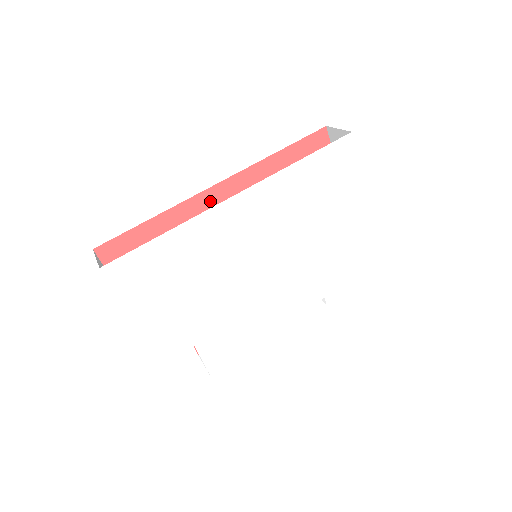
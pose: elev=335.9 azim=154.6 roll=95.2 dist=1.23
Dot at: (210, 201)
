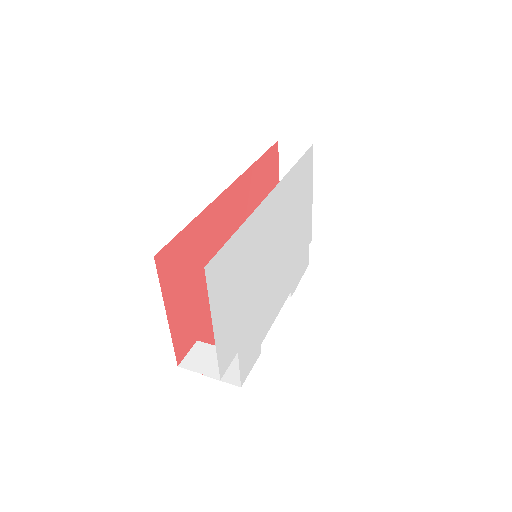
Dot at: (225, 203)
